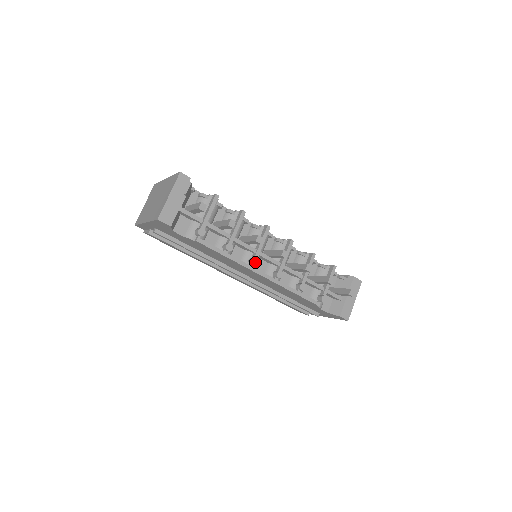
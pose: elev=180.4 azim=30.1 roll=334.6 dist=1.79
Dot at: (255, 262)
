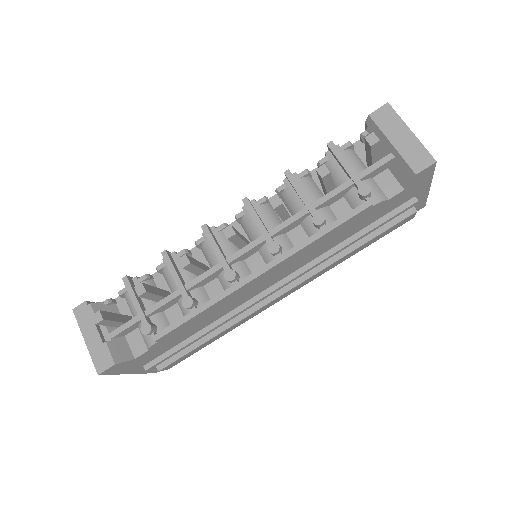
Dot at: (230, 277)
